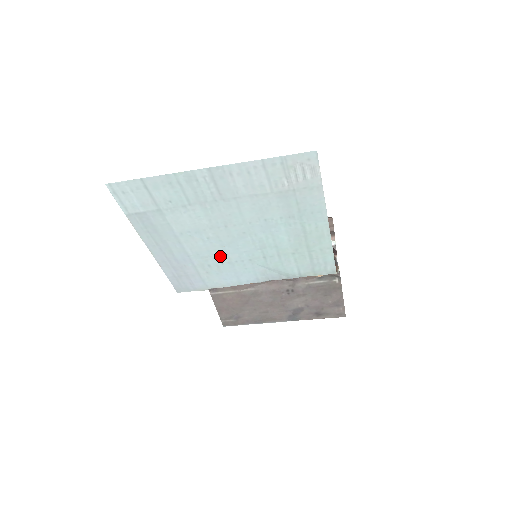
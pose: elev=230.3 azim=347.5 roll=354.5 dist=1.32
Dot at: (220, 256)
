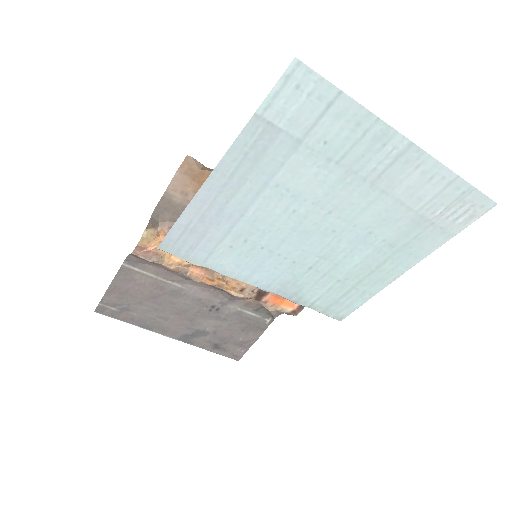
Dot at: (273, 238)
